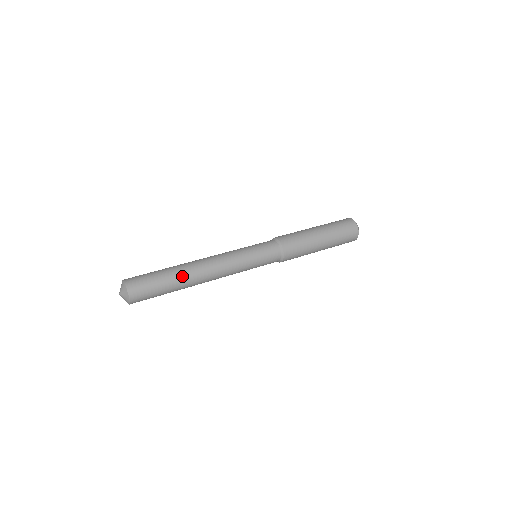
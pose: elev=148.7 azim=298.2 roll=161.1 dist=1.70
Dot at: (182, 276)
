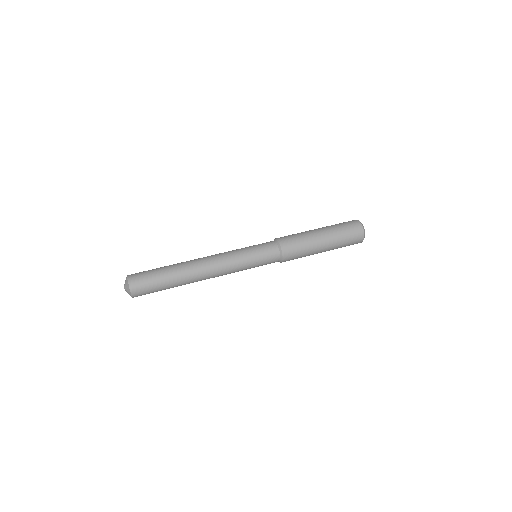
Dot at: (180, 274)
